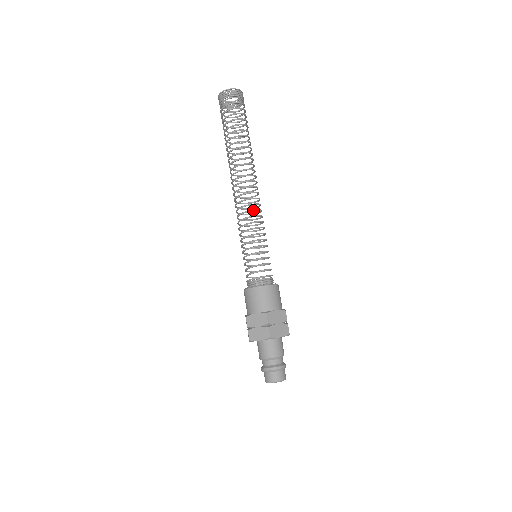
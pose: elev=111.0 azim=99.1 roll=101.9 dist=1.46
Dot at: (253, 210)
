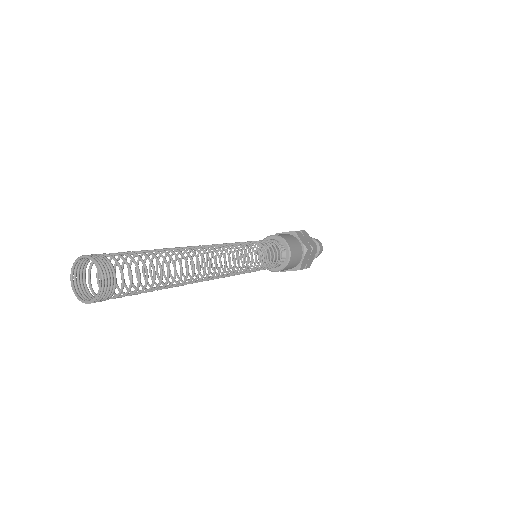
Dot at: occluded
